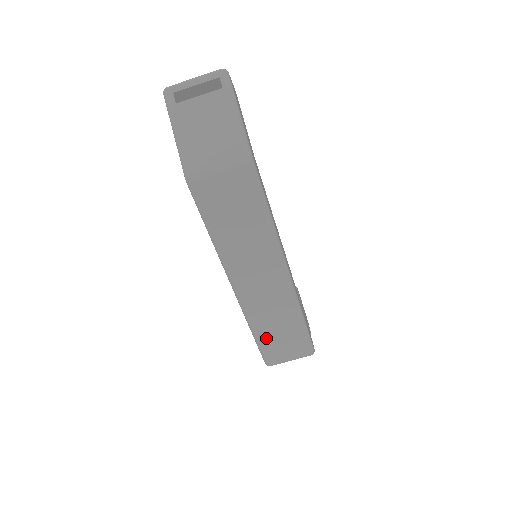
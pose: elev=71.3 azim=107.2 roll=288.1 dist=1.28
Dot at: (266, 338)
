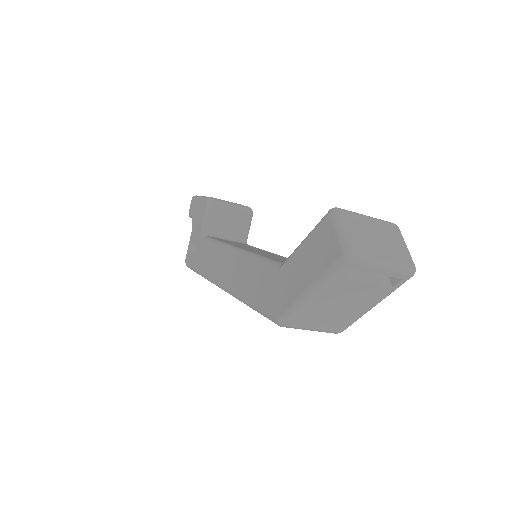
Dot at: occluded
